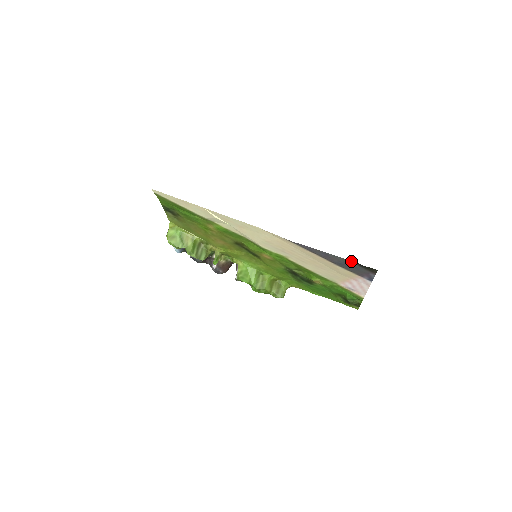
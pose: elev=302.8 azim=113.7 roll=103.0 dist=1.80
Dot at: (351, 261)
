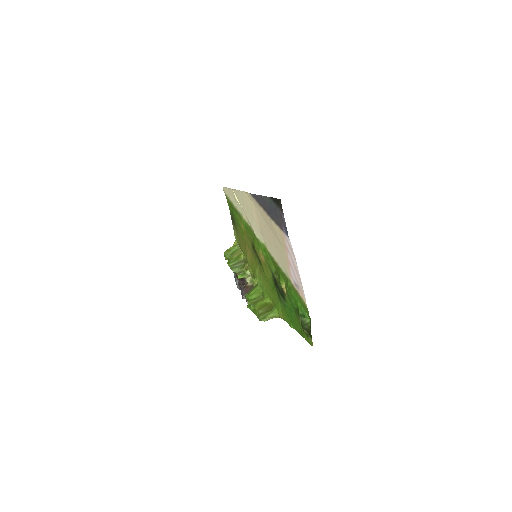
Dot at: (271, 198)
